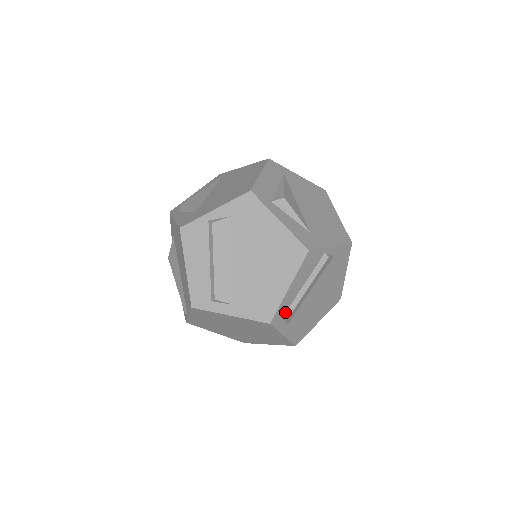
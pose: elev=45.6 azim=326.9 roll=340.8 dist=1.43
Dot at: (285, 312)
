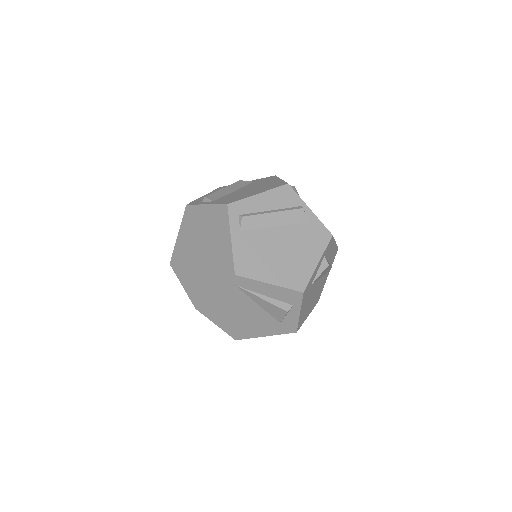
Dot at: (244, 214)
